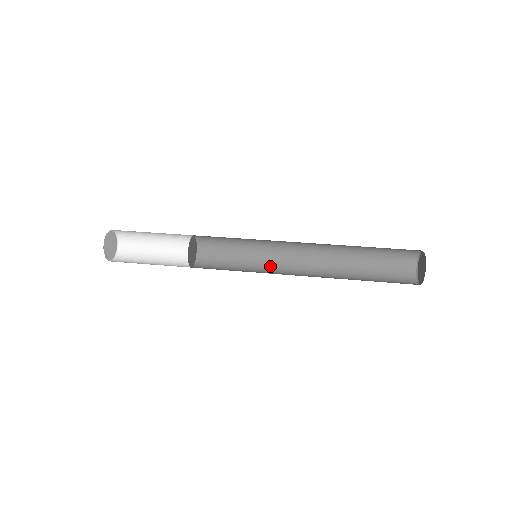
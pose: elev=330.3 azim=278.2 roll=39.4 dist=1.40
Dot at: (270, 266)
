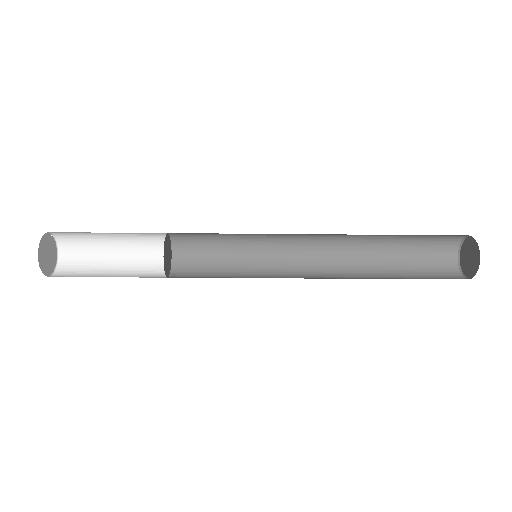
Dot at: occluded
